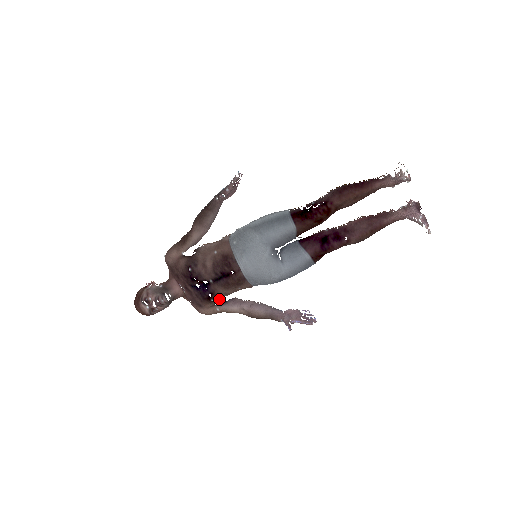
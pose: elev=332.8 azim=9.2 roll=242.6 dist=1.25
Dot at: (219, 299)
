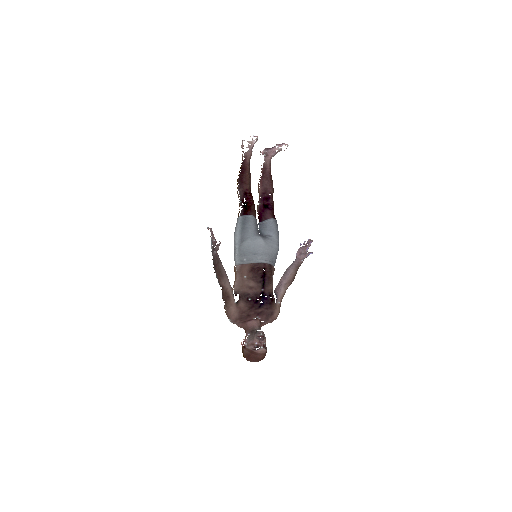
Dot at: occluded
